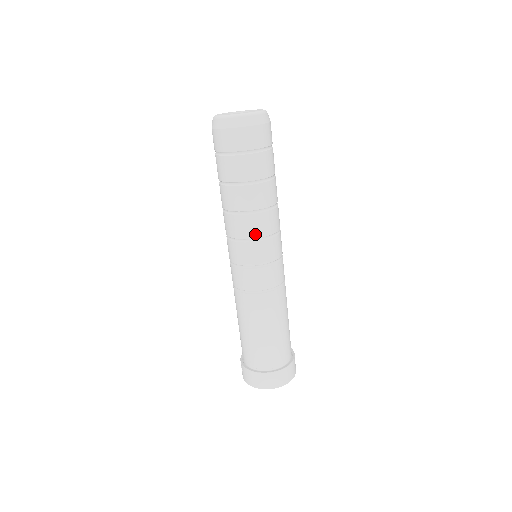
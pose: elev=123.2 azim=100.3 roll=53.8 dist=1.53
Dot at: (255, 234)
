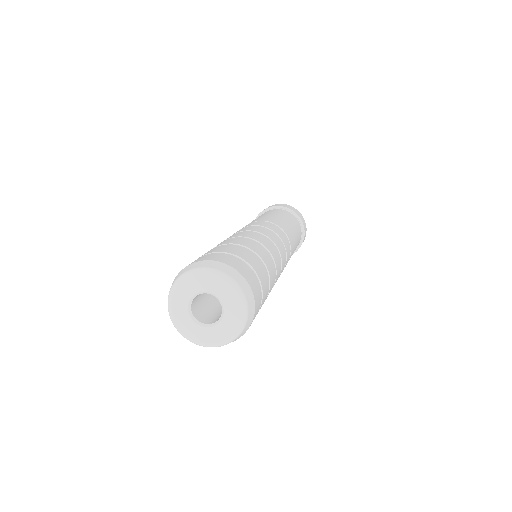
Dot at: occluded
